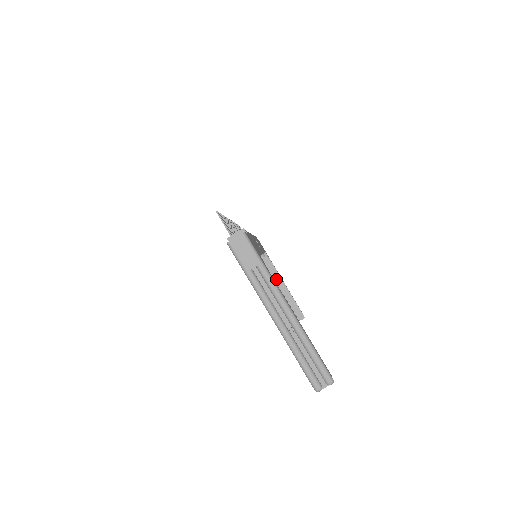
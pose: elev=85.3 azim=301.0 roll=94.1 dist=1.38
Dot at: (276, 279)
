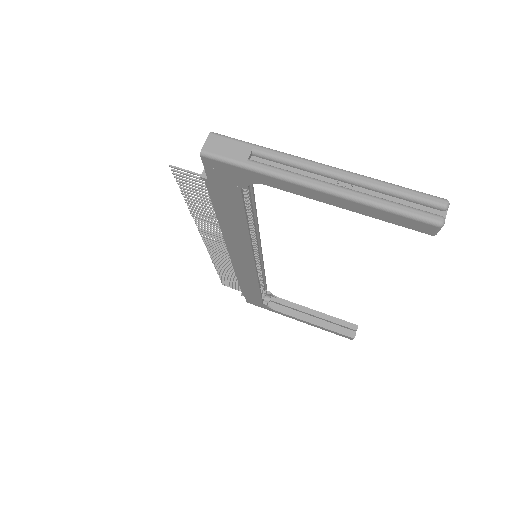
Dot at: (299, 312)
